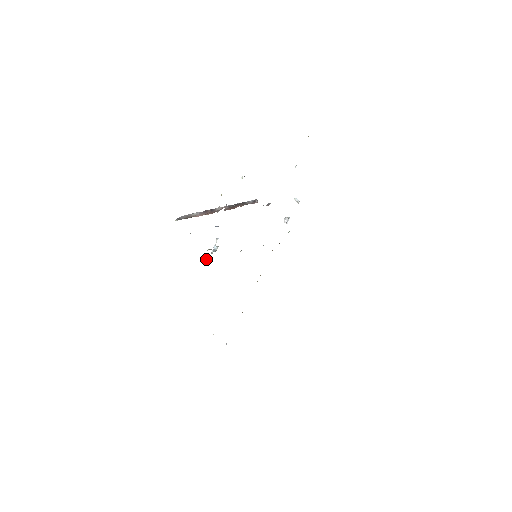
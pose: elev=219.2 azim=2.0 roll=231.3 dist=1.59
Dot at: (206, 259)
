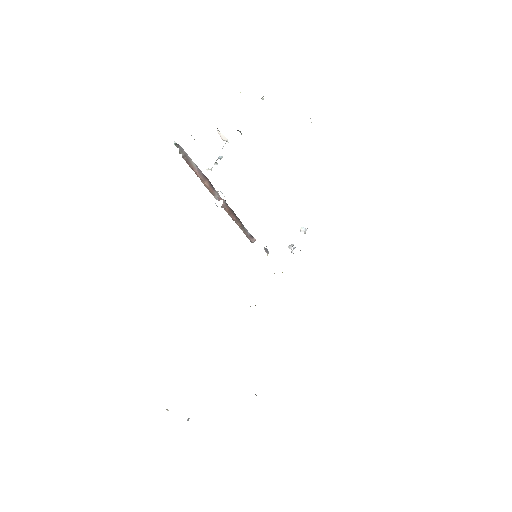
Dot at: (206, 169)
